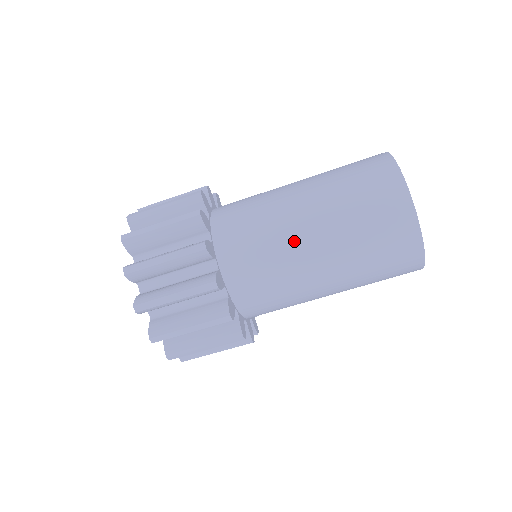
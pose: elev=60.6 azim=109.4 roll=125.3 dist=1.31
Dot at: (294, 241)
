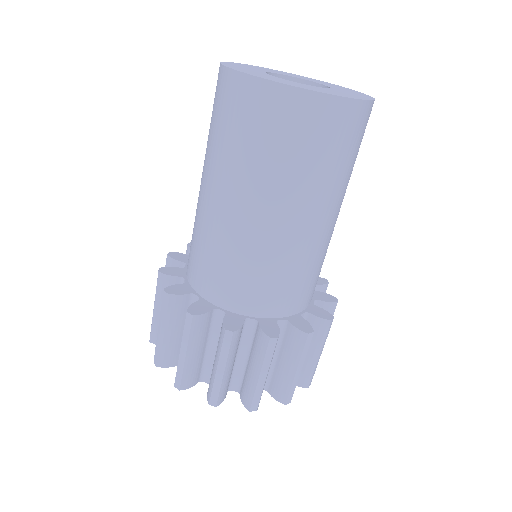
Dot at: (200, 204)
